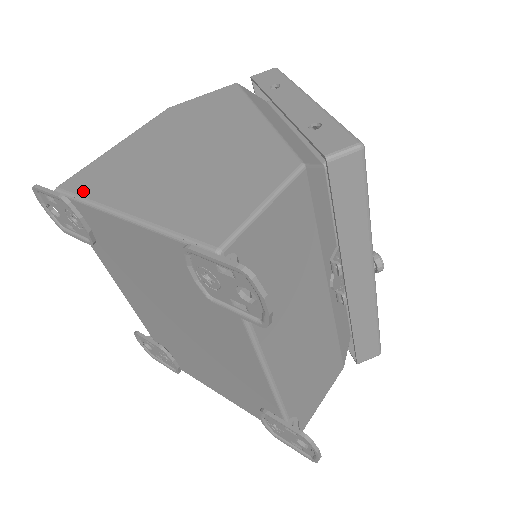
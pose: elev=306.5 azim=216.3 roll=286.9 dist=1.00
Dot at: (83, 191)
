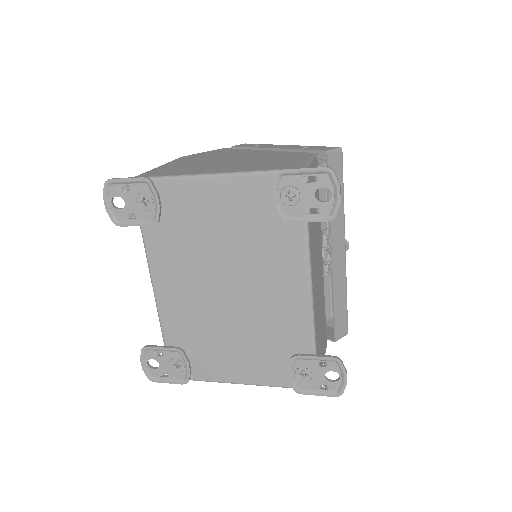
Dot at: (162, 175)
